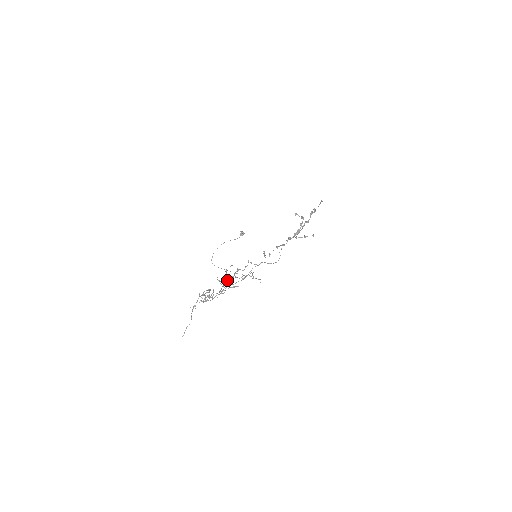
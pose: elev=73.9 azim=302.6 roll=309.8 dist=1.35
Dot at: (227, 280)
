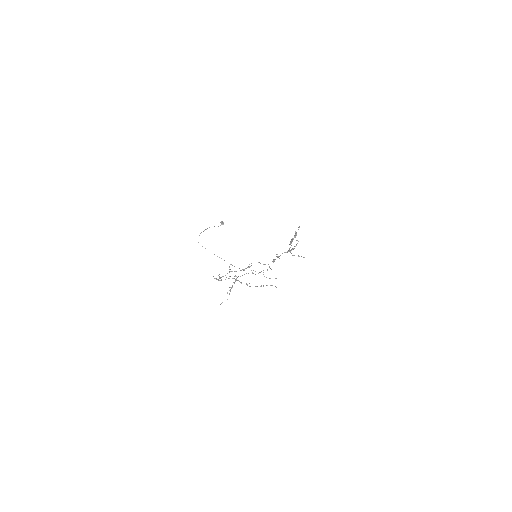
Dot at: occluded
